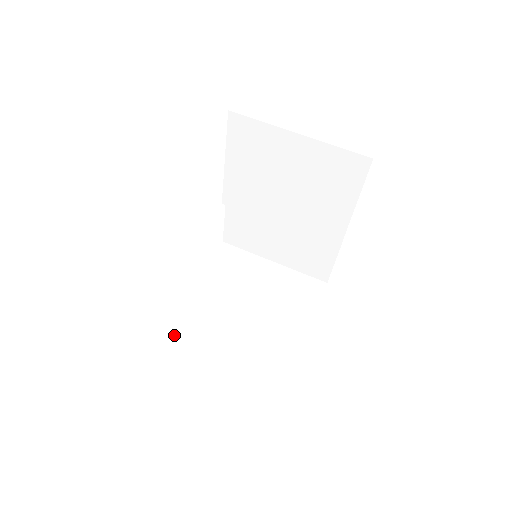
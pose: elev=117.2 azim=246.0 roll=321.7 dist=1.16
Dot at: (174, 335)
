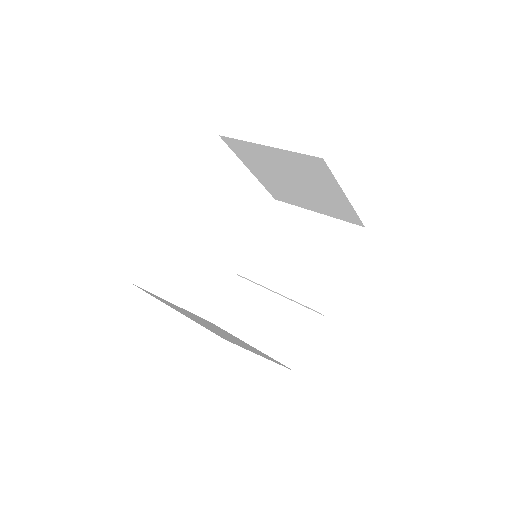
Dot at: (148, 292)
